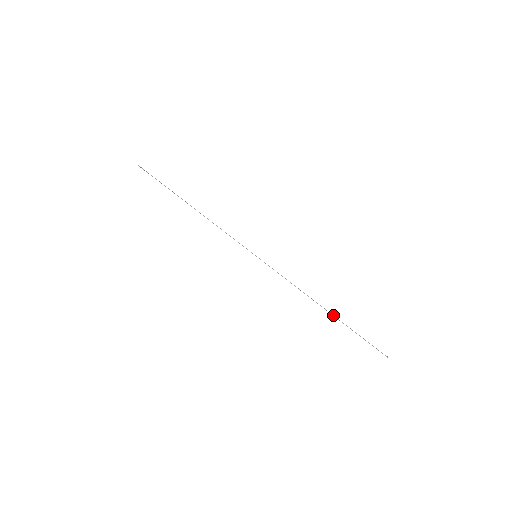
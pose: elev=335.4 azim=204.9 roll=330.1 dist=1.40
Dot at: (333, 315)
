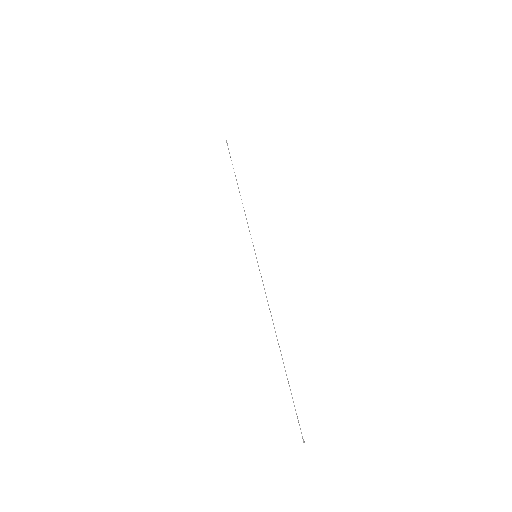
Dot at: occluded
